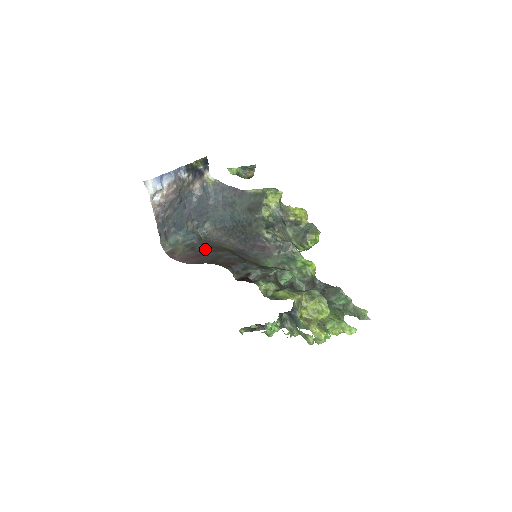
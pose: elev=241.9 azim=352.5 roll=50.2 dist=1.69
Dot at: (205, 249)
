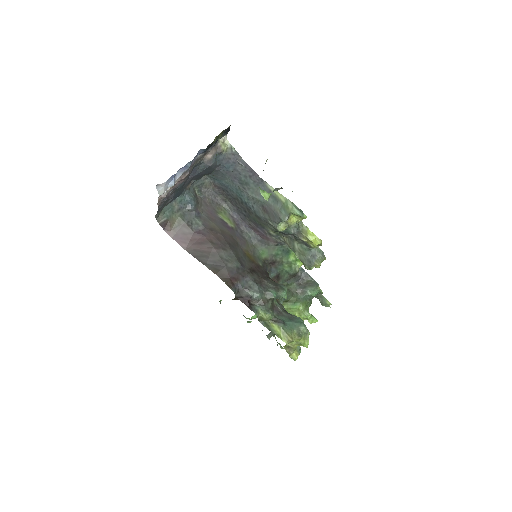
Dot at: (205, 235)
